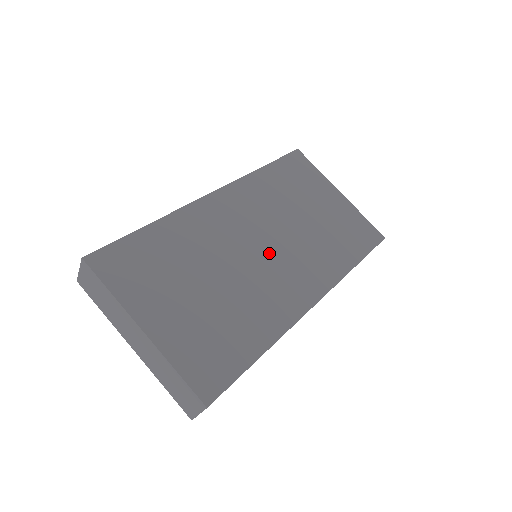
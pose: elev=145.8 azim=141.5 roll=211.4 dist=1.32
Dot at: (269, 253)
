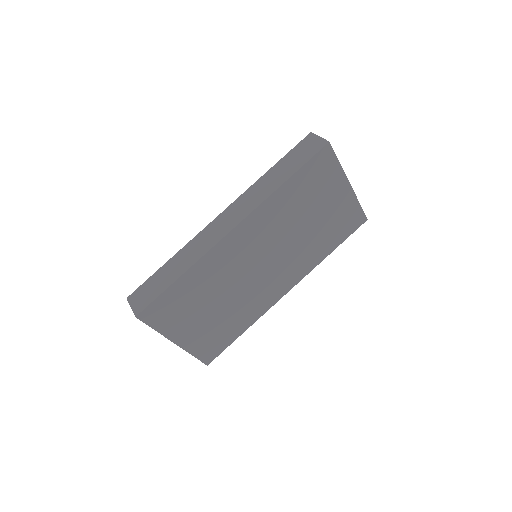
Dot at: (265, 268)
